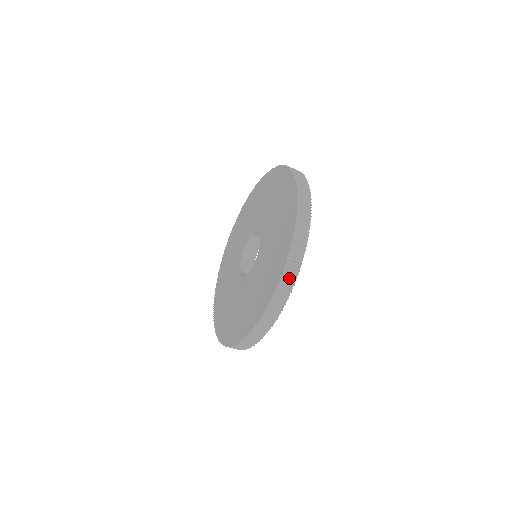
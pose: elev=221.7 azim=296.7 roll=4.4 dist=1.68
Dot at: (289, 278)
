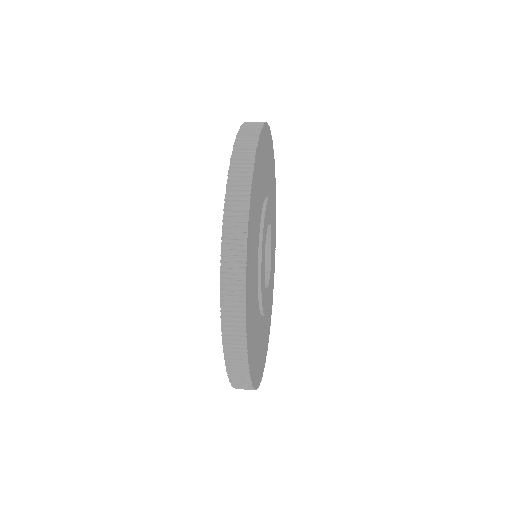
Dot at: (235, 338)
